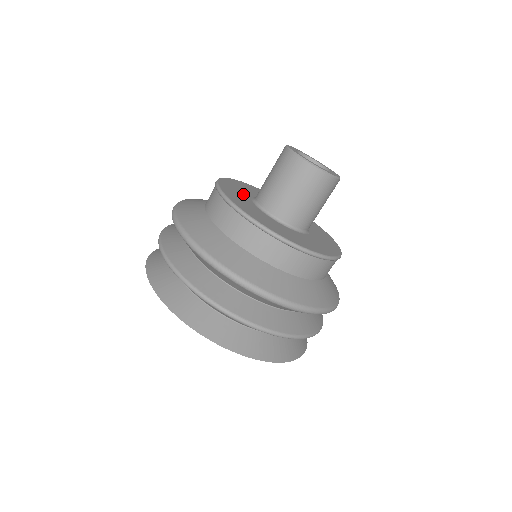
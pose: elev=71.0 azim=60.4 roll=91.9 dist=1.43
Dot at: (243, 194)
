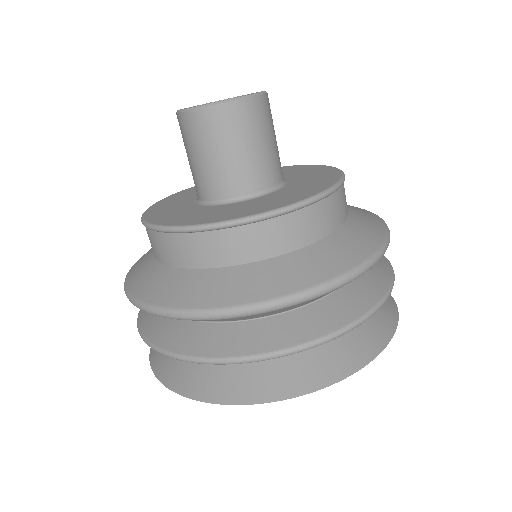
Dot at: (186, 199)
